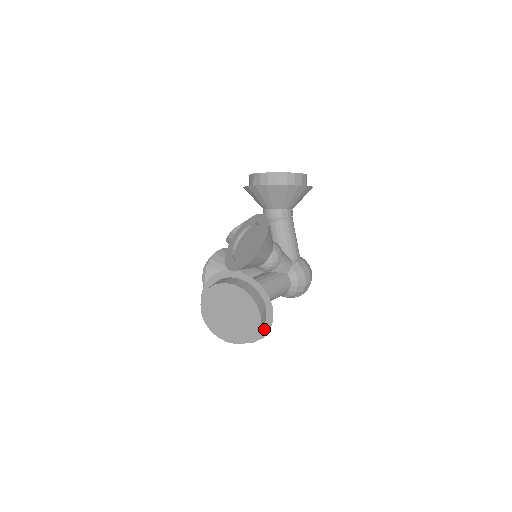
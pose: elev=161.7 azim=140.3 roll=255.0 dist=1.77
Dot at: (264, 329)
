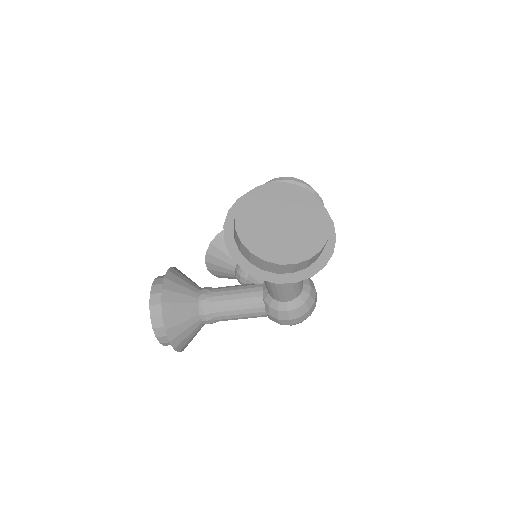
Dot at: (317, 264)
